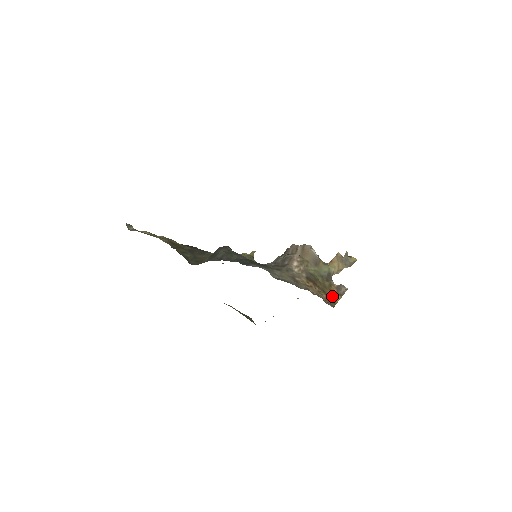
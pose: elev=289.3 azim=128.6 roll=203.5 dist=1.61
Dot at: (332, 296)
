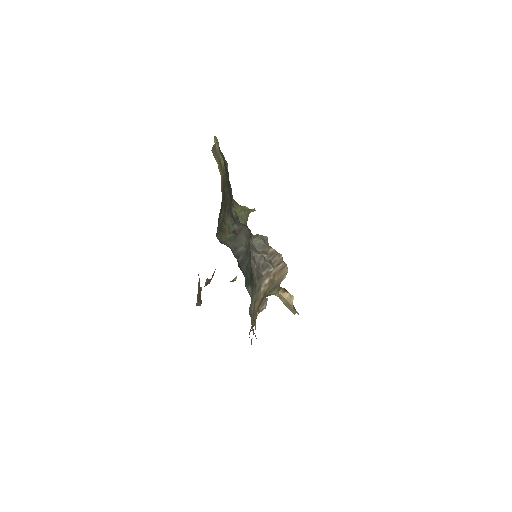
Dot at: occluded
